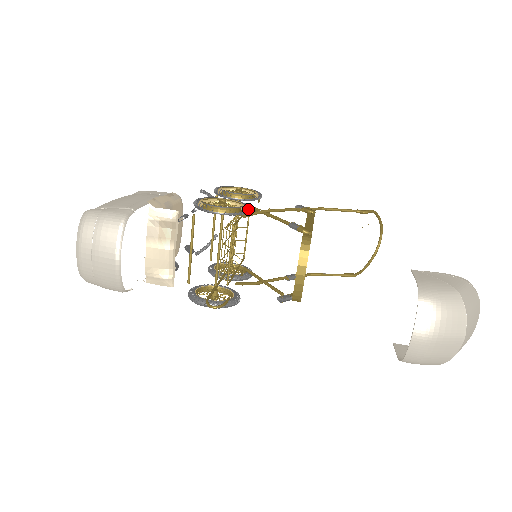
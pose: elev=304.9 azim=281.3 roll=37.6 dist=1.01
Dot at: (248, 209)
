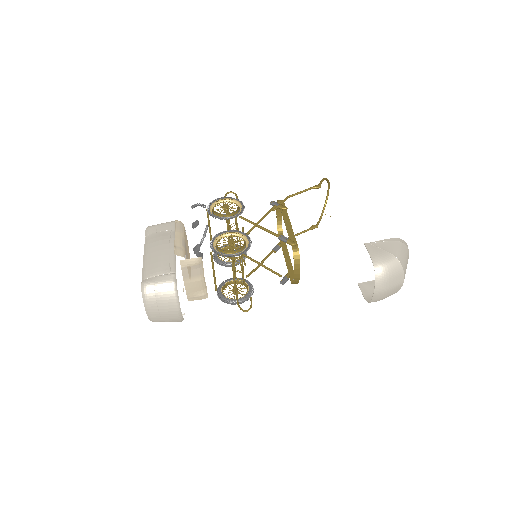
Dot at: (250, 240)
